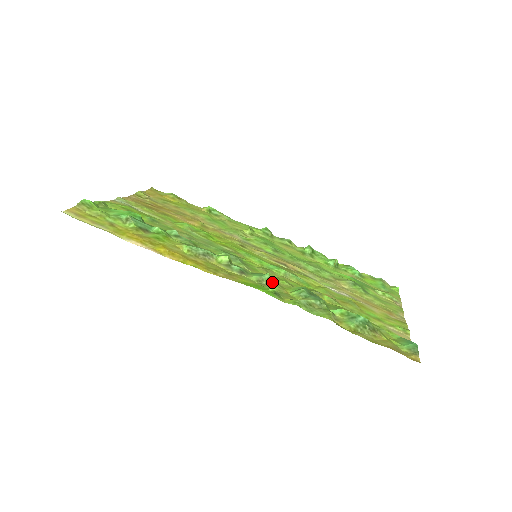
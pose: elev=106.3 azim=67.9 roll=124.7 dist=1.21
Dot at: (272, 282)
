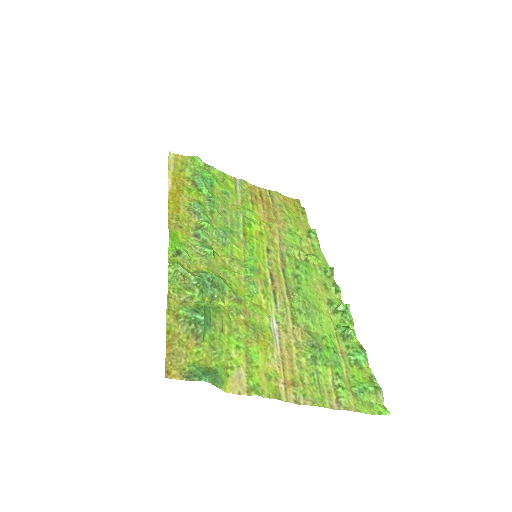
Dot at: (204, 256)
